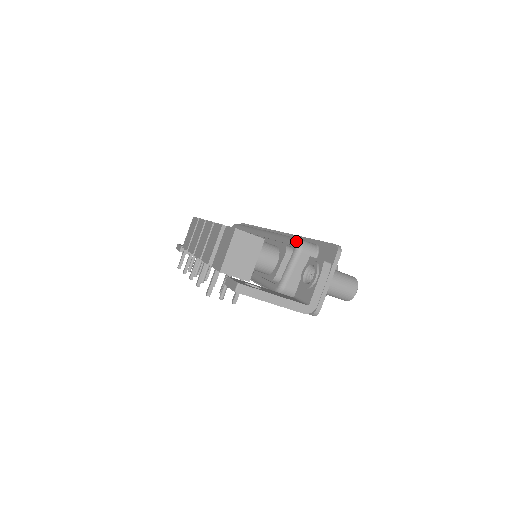
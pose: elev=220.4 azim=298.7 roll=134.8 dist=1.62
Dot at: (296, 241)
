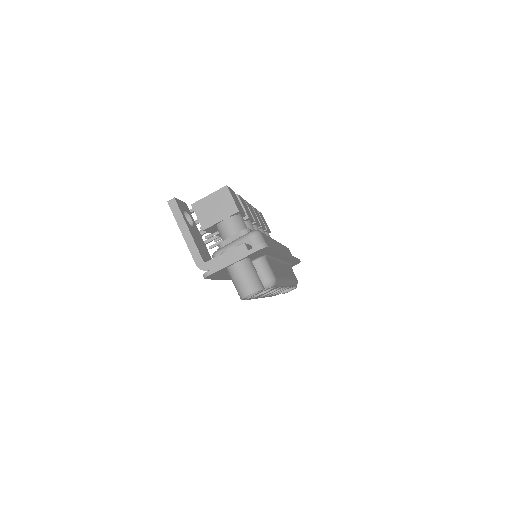
Dot at: occluded
